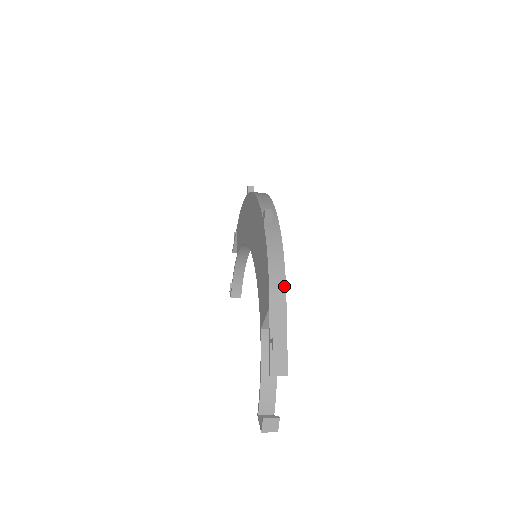
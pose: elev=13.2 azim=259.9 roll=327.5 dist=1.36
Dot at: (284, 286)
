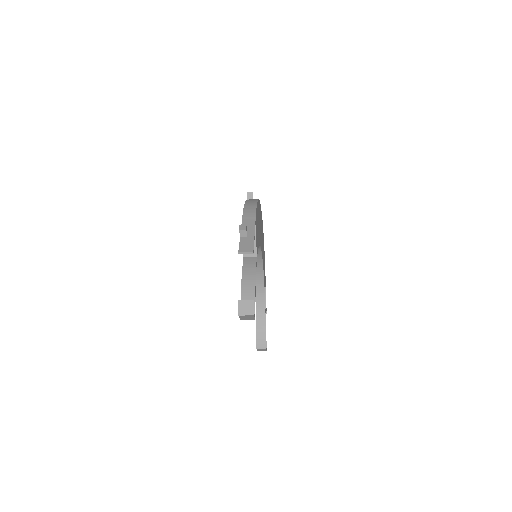
Dot at: (255, 212)
